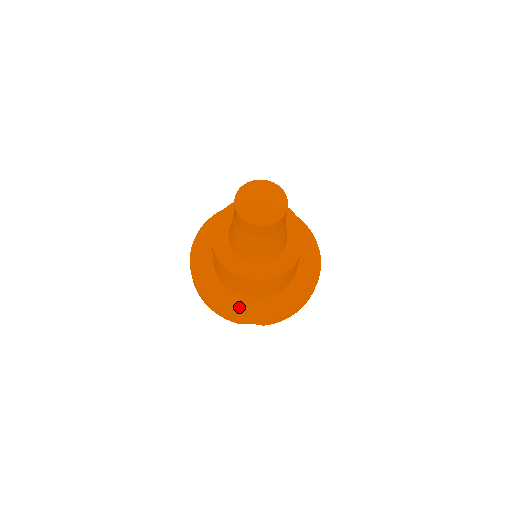
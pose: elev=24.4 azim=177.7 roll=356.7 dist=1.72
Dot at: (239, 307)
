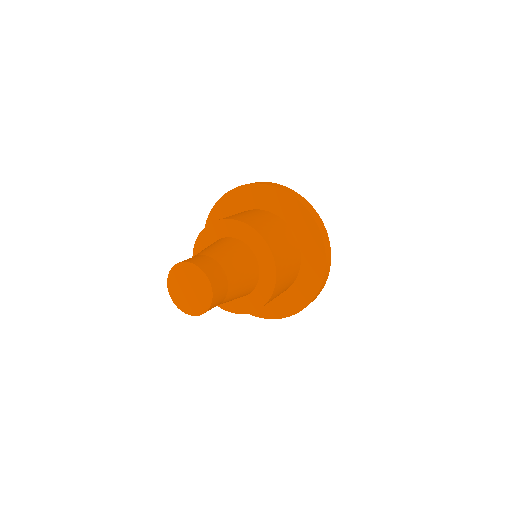
Dot at: occluded
